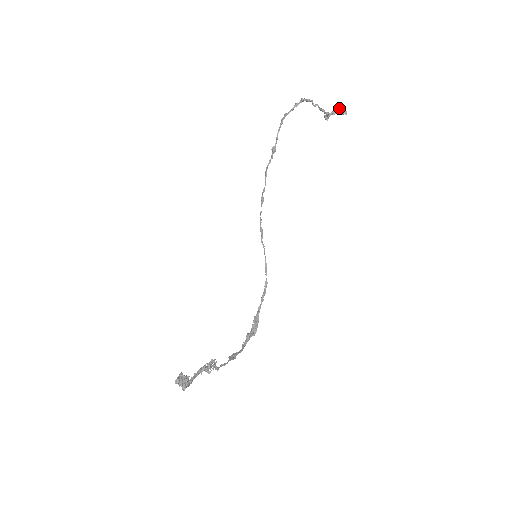
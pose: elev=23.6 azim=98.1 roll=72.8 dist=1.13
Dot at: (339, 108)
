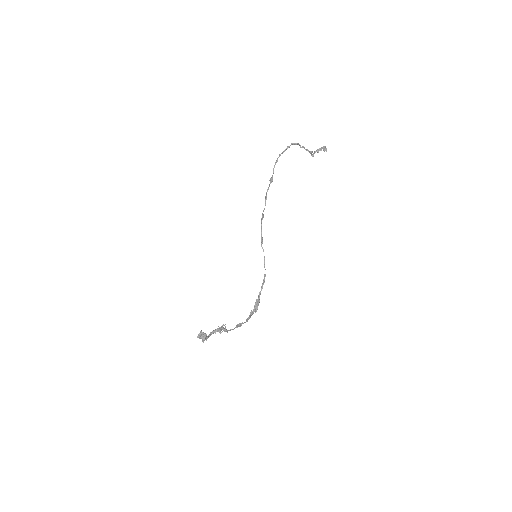
Dot at: (322, 147)
